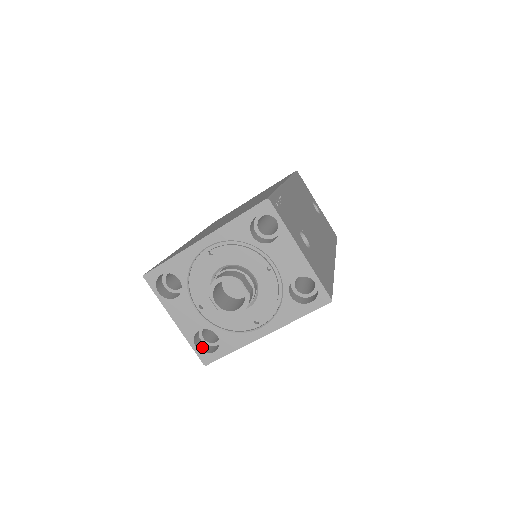
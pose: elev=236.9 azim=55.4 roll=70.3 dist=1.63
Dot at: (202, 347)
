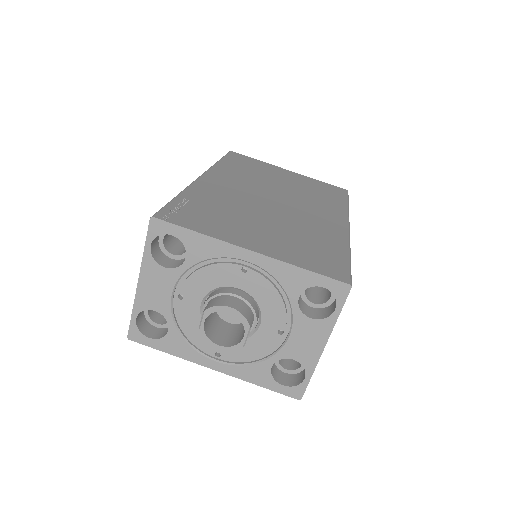
Dot at: (140, 320)
